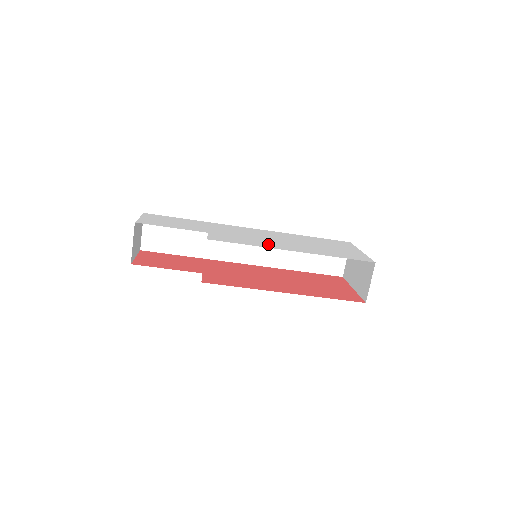
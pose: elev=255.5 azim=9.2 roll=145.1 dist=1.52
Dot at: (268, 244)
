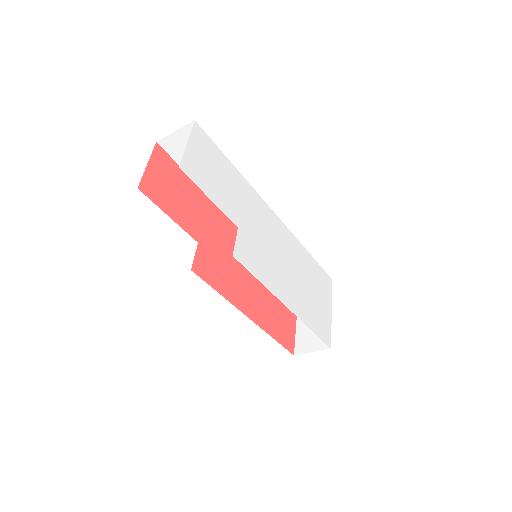
Dot at: (276, 281)
